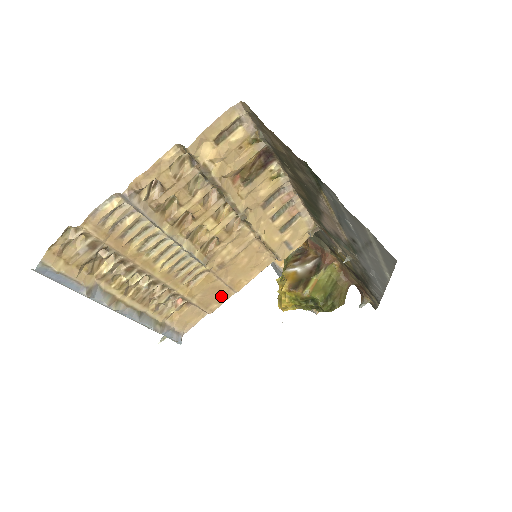
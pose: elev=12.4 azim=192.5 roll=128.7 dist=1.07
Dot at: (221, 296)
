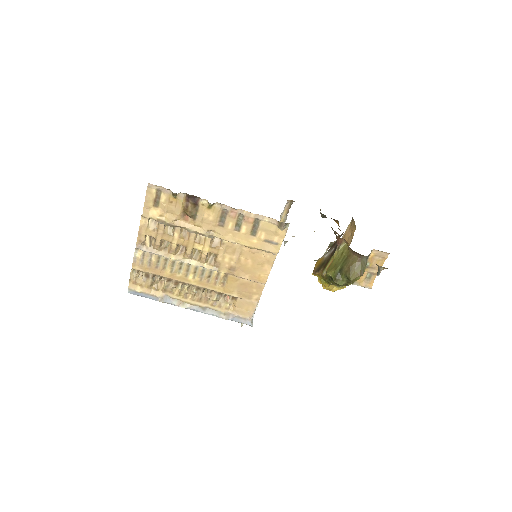
Dot at: (255, 289)
